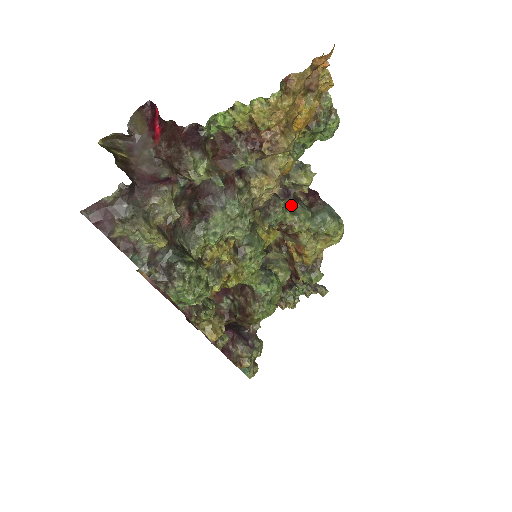
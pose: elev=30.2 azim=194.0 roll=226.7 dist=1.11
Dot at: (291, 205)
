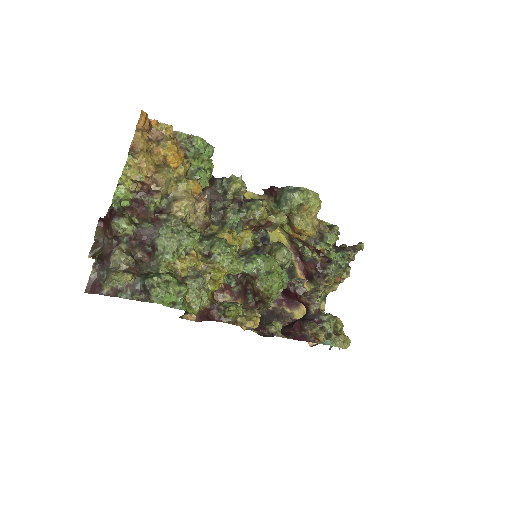
Dot at: (245, 207)
